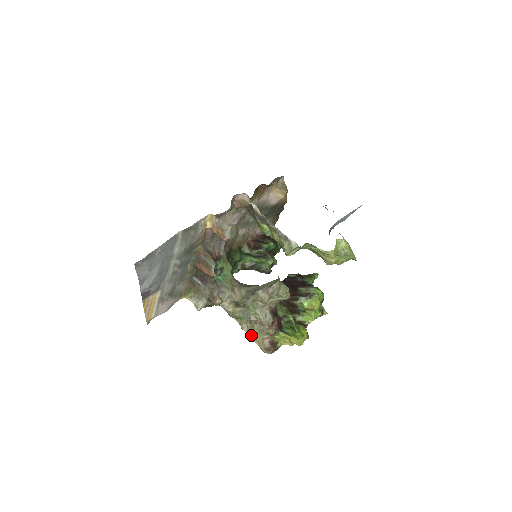
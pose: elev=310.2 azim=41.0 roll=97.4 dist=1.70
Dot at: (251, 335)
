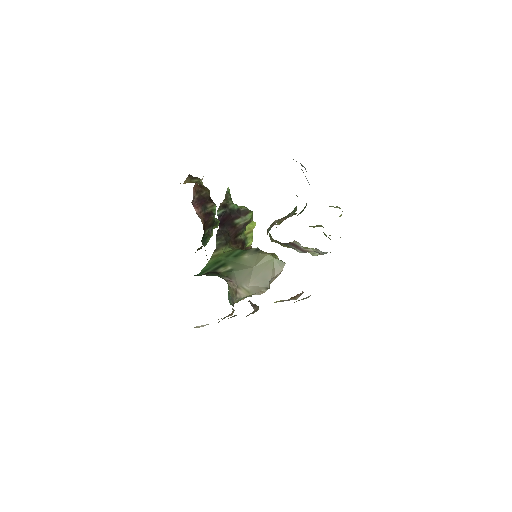
Dot at: occluded
